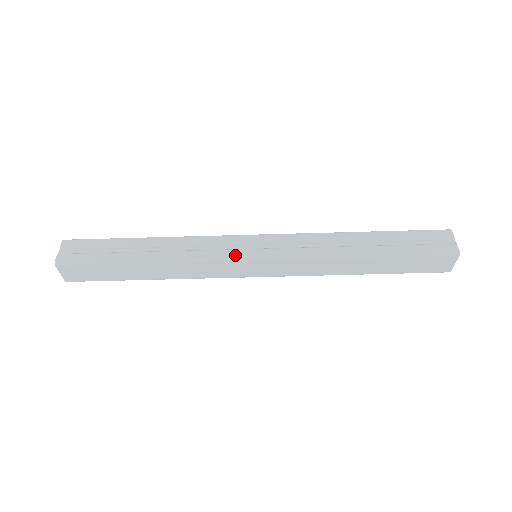
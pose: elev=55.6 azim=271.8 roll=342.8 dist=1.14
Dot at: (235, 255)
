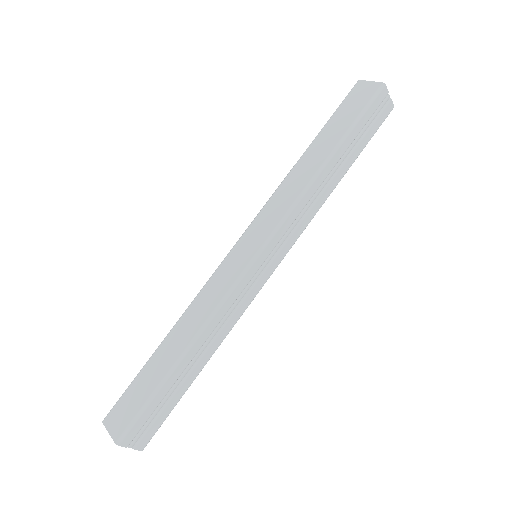
Dot at: occluded
